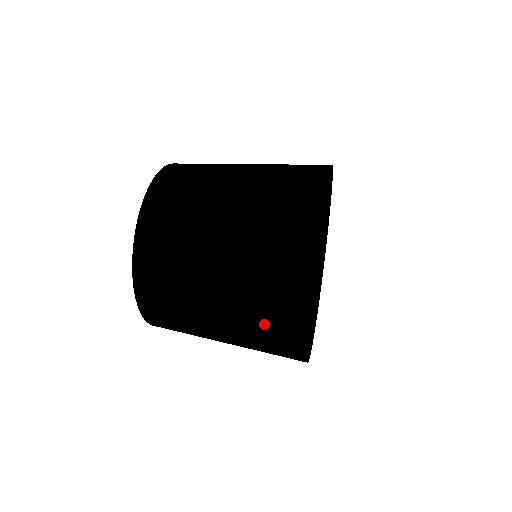
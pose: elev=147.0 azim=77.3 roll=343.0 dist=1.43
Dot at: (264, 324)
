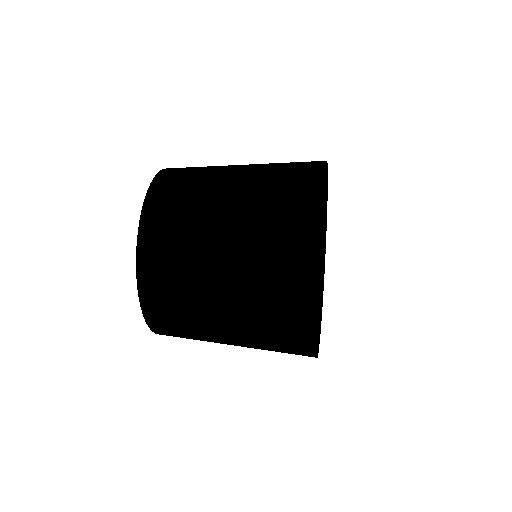
Dot at: (276, 342)
